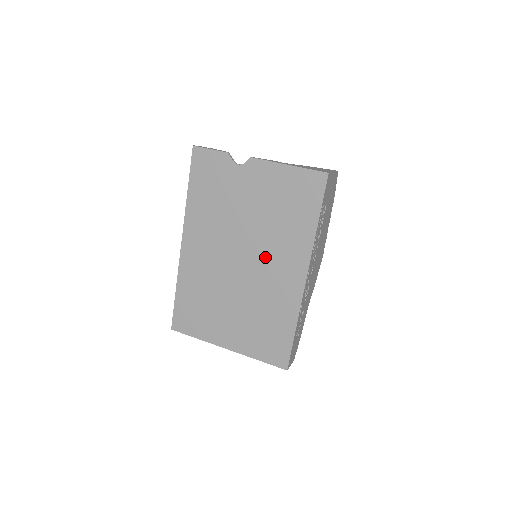
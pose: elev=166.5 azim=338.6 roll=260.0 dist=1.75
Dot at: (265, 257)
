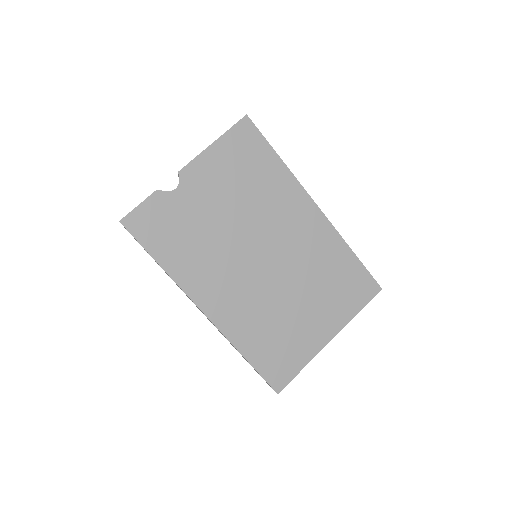
Dot at: (276, 231)
